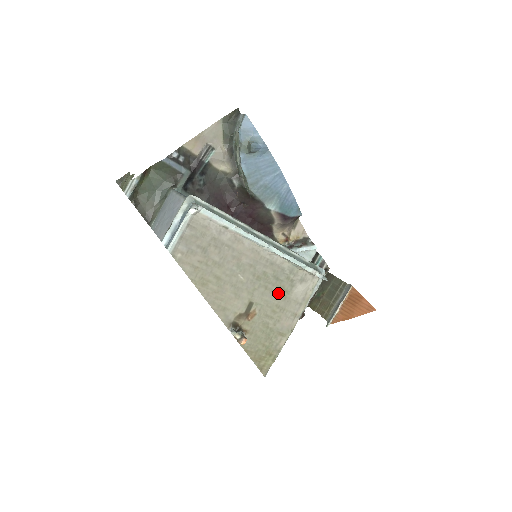
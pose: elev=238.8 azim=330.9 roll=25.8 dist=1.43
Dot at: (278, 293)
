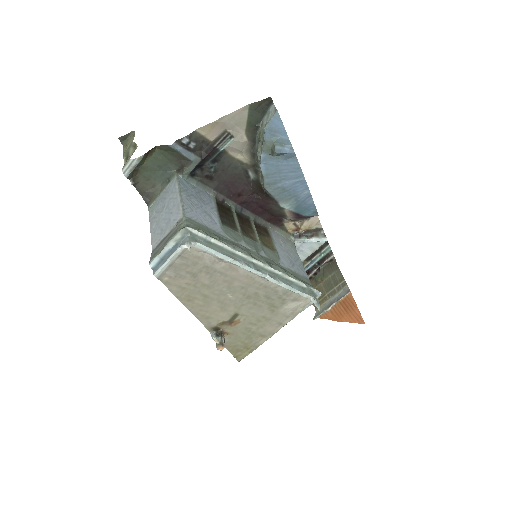
Dot at: (267, 308)
